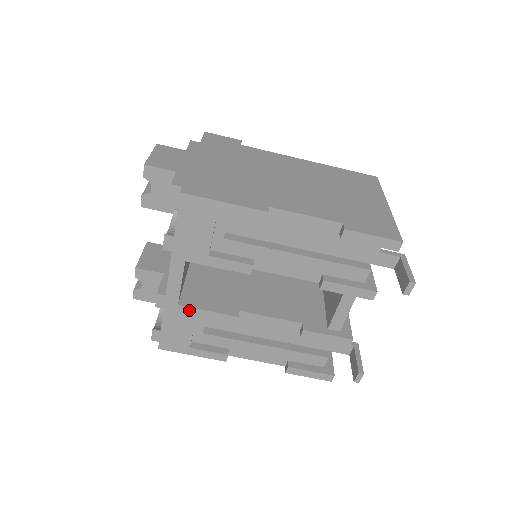
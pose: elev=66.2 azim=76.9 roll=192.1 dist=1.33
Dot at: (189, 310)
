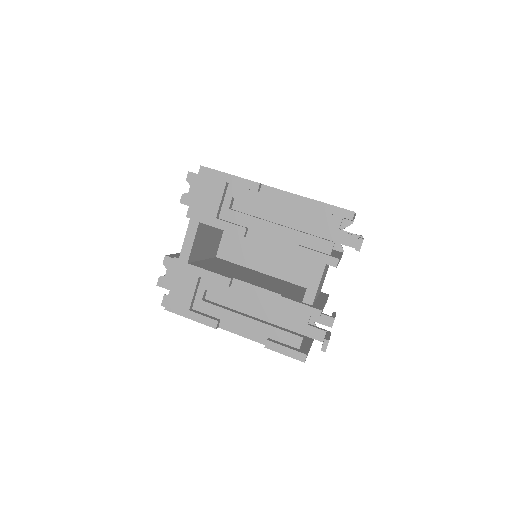
Dot at: (195, 269)
